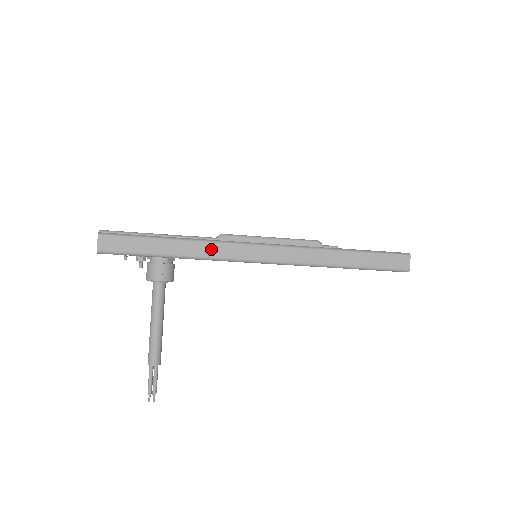
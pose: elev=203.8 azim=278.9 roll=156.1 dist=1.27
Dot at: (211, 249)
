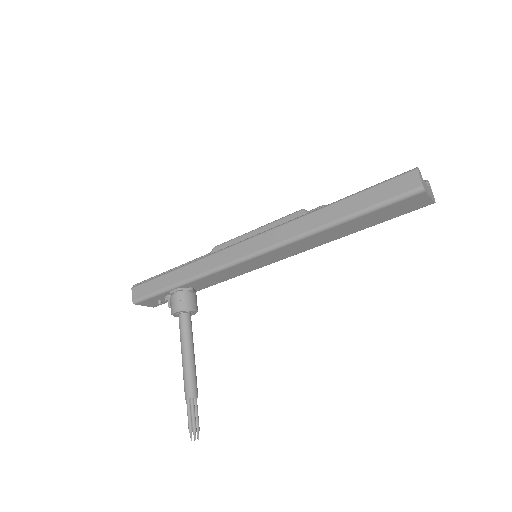
Dot at: (206, 264)
